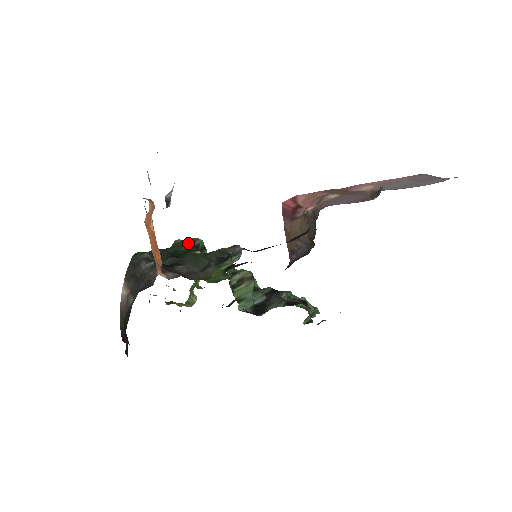
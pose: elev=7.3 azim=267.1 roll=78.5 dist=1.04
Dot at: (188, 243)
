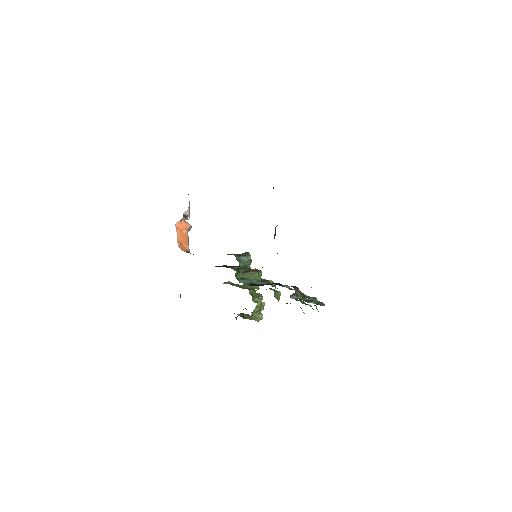
Dot at: occluded
